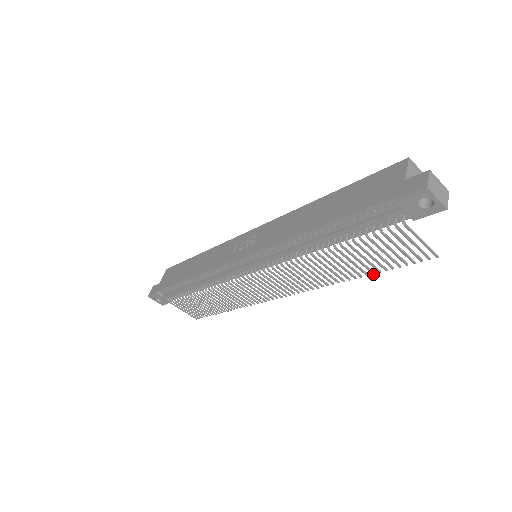
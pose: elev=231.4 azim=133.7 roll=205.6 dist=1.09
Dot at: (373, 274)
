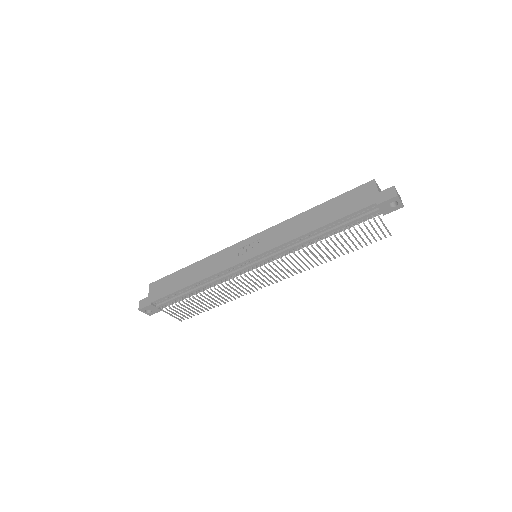
Dot at: (348, 253)
